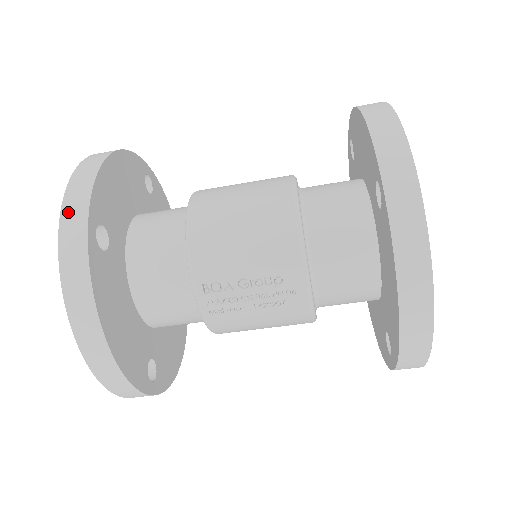
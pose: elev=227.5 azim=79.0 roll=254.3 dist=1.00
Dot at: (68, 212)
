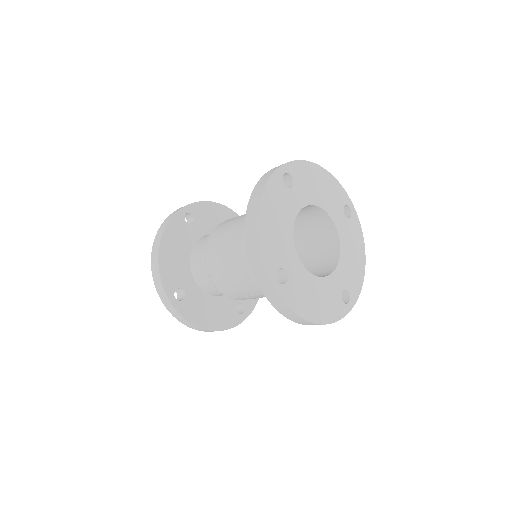
Dot at: (160, 295)
